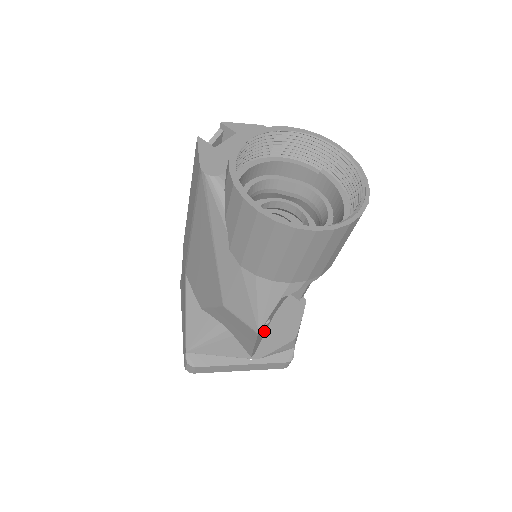
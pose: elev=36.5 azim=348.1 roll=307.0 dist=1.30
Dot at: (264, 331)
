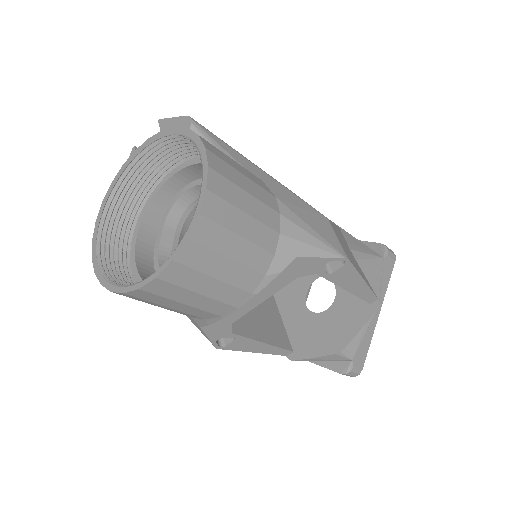
Dot at: (249, 343)
